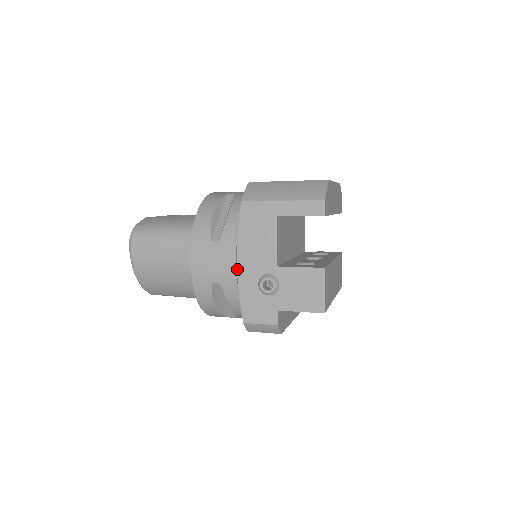
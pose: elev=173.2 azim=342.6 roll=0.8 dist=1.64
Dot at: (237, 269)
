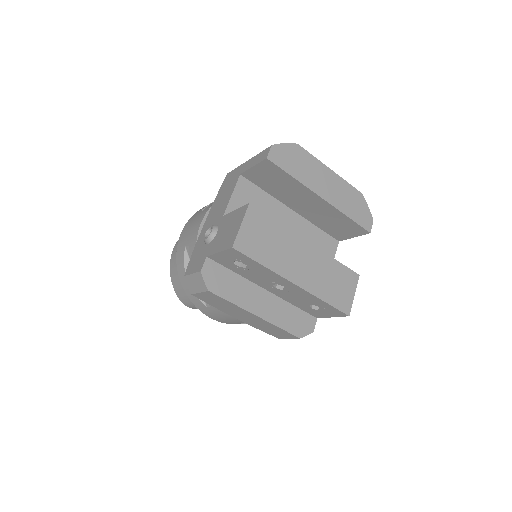
Dot at: (202, 229)
